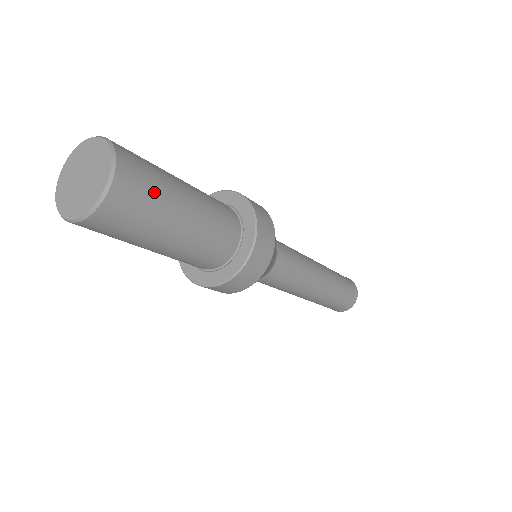
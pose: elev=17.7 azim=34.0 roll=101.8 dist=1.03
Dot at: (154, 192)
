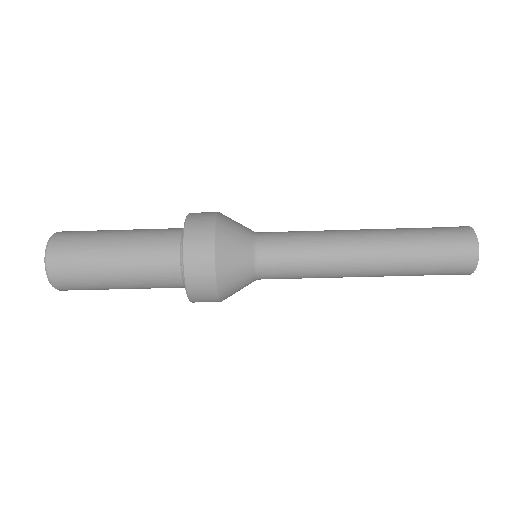
Dot at: (80, 259)
